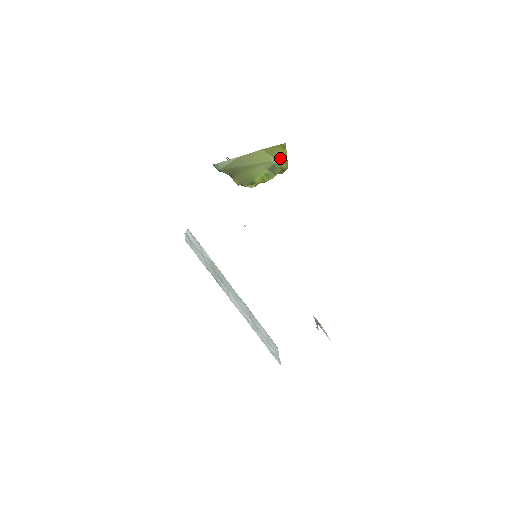
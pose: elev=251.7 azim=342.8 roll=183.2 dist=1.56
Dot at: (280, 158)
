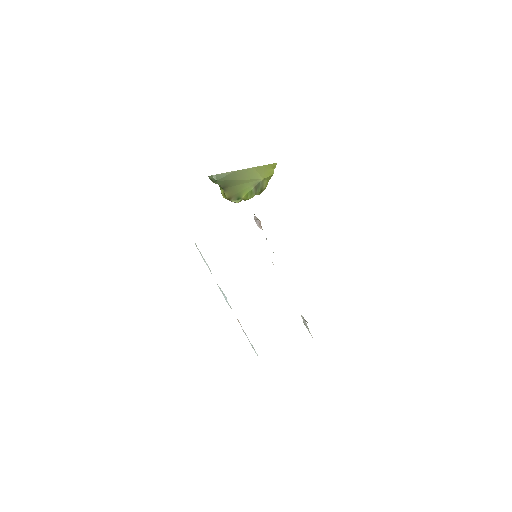
Dot at: (266, 177)
